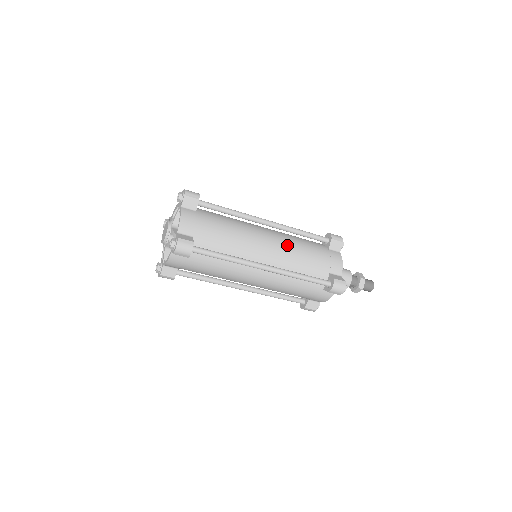
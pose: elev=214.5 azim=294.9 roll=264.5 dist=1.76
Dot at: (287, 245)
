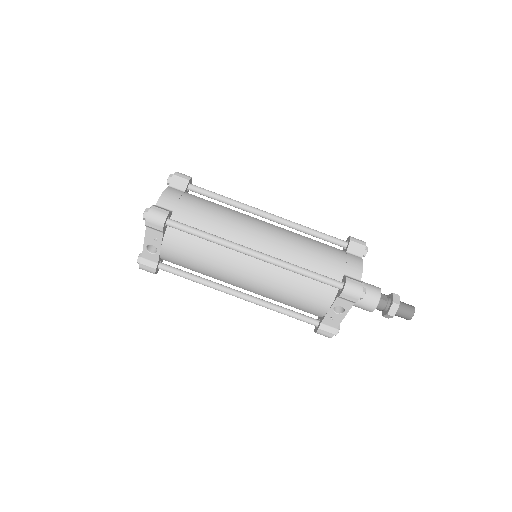
Dot at: occluded
